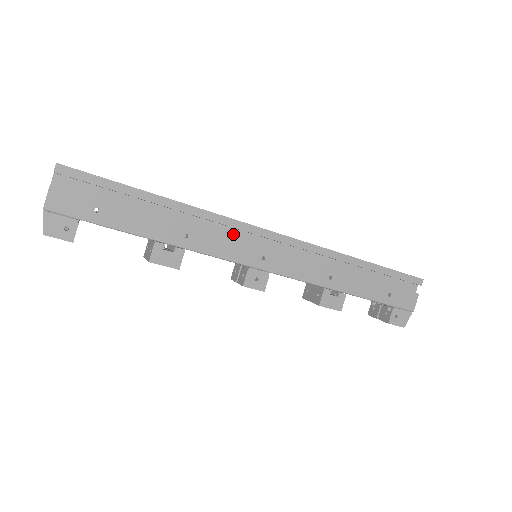
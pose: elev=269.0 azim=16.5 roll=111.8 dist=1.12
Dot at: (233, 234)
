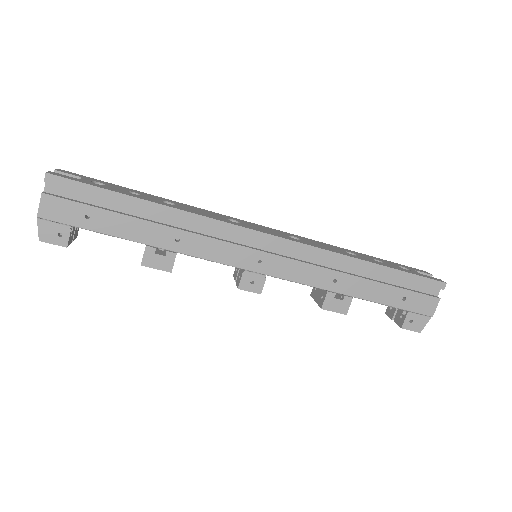
Dot at: (228, 236)
